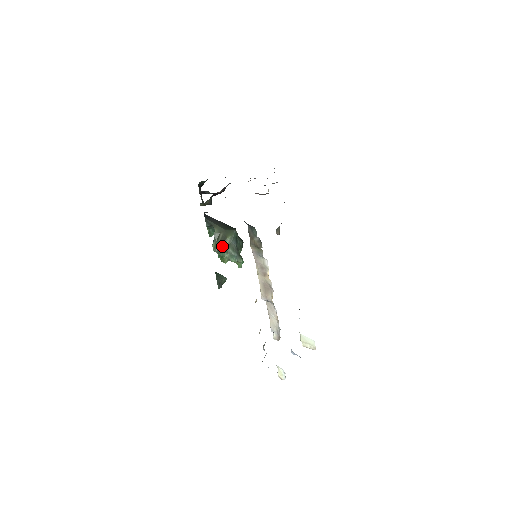
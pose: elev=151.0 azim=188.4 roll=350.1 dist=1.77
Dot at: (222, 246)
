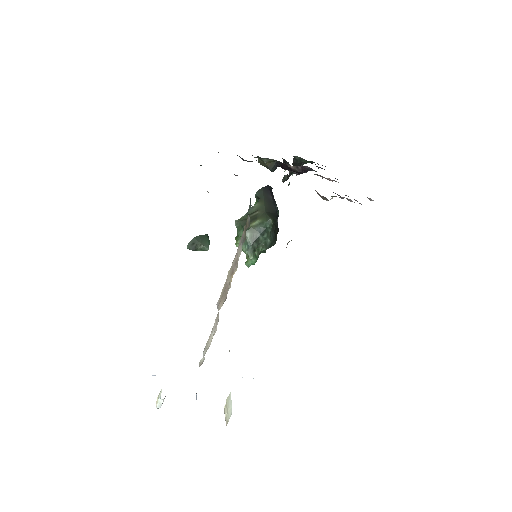
Dot at: occluded
